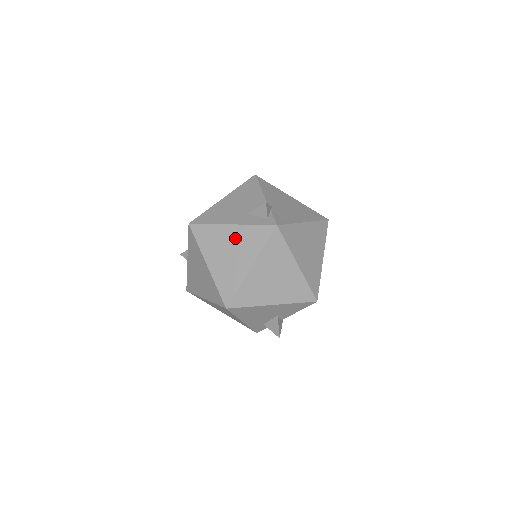
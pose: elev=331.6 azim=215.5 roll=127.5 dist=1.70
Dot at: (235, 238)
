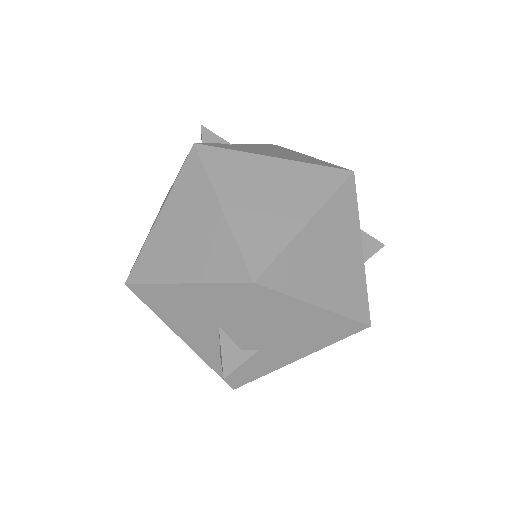
Dot at: occluded
